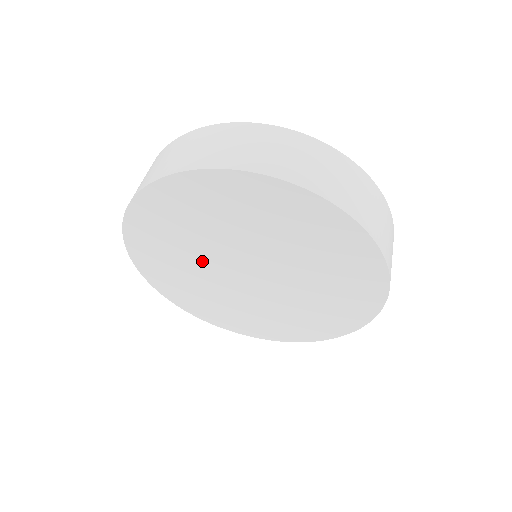
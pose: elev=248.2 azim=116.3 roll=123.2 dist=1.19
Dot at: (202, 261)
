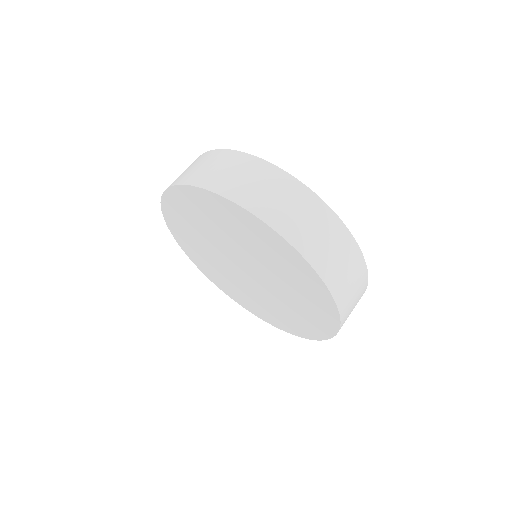
Dot at: (213, 244)
